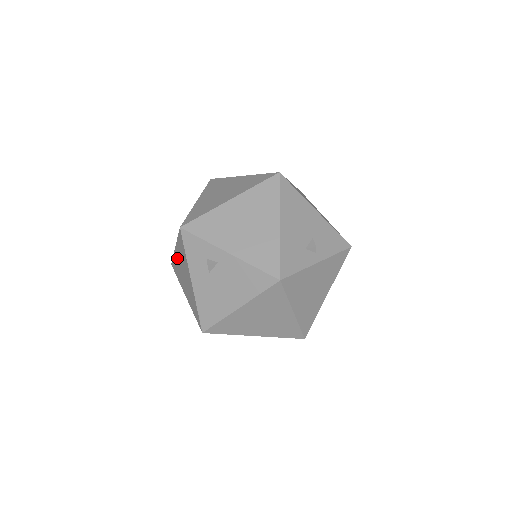
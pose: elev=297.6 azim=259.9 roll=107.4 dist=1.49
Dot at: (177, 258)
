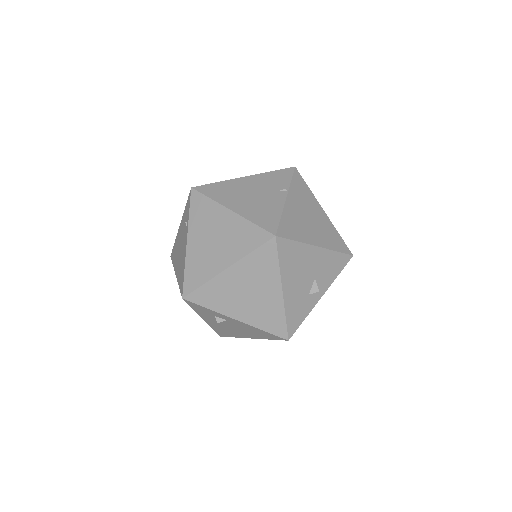
Dot at: occluded
